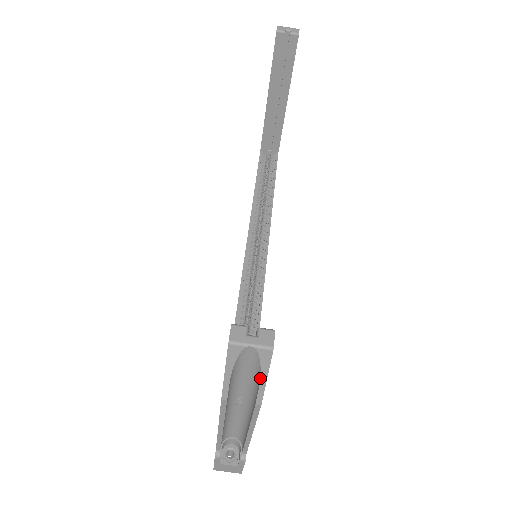
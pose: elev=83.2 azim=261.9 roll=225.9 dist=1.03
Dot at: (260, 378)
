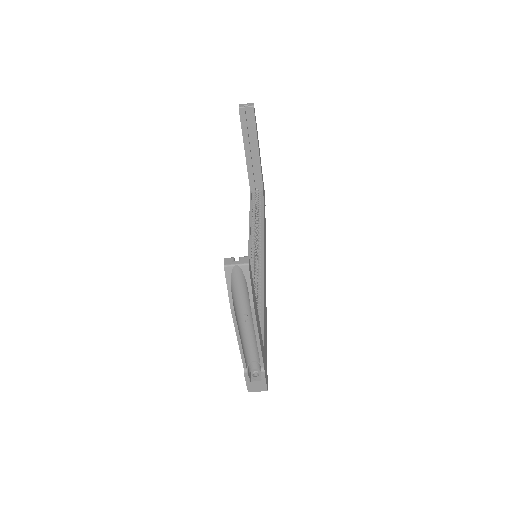
Dot at: (247, 287)
